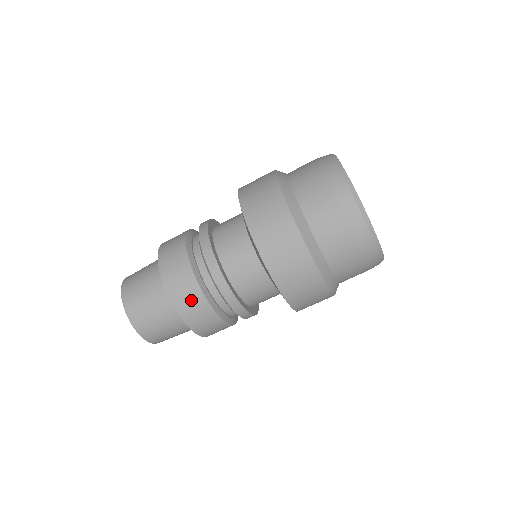
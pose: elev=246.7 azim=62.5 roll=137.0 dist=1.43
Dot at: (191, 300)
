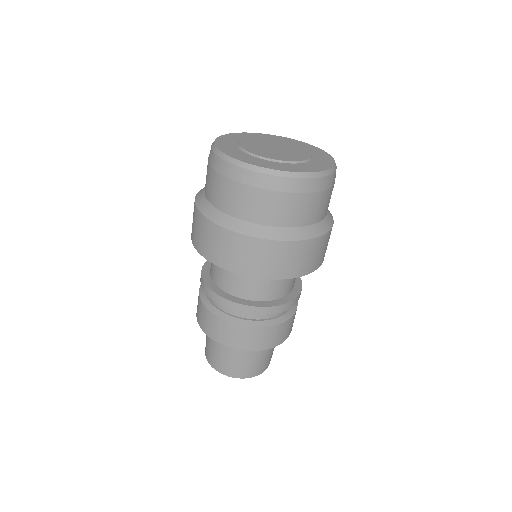
Dot at: (200, 310)
